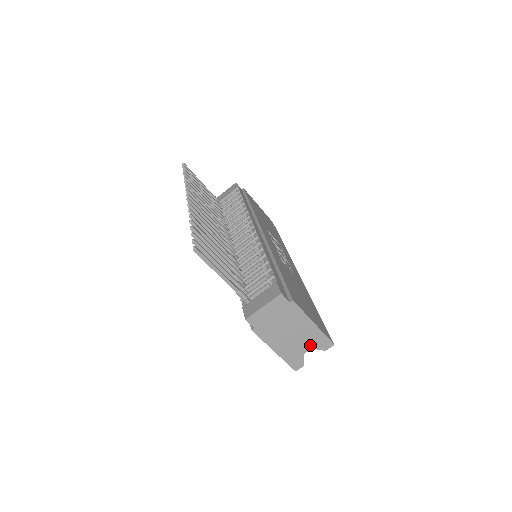
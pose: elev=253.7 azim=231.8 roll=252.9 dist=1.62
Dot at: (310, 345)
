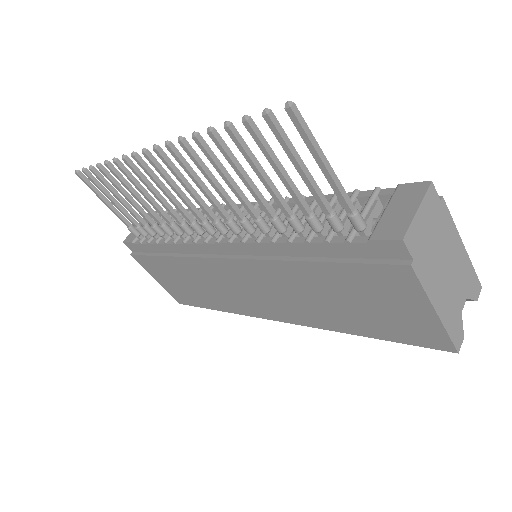
Dot at: (464, 292)
